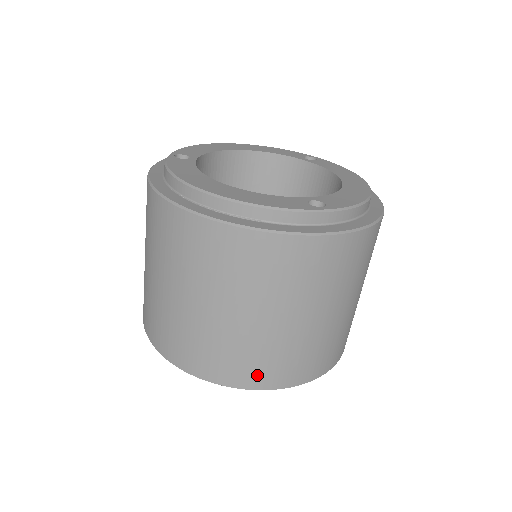
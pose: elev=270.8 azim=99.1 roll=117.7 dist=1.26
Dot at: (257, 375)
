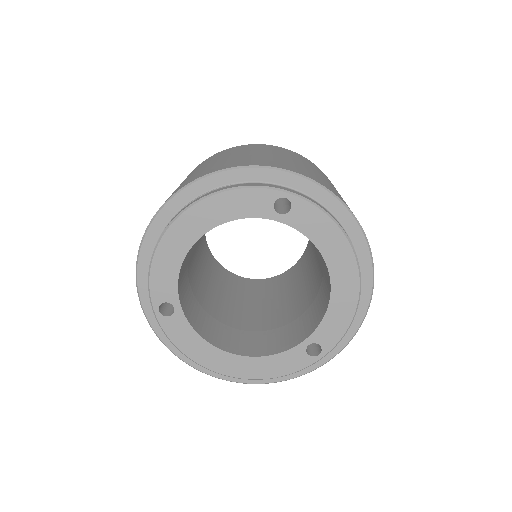
Dot at: occluded
